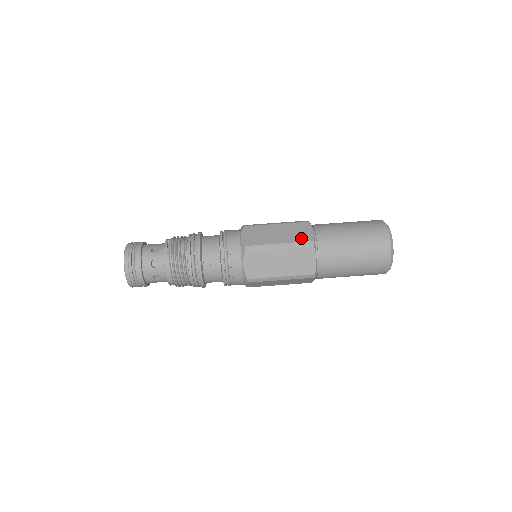
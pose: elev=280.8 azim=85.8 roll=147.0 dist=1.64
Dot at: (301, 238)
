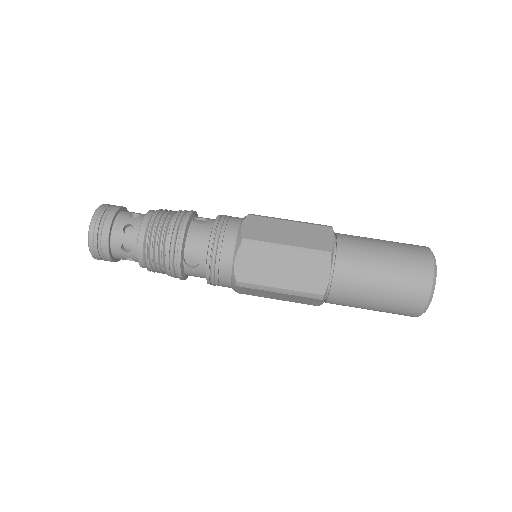
Dot at: occluded
